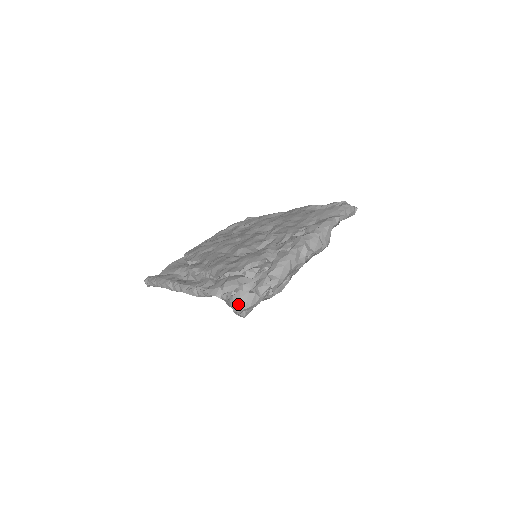
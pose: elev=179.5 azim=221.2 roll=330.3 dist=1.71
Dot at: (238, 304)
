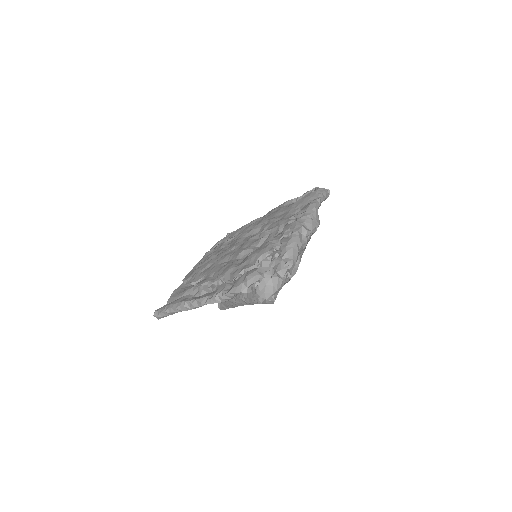
Dot at: (265, 291)
